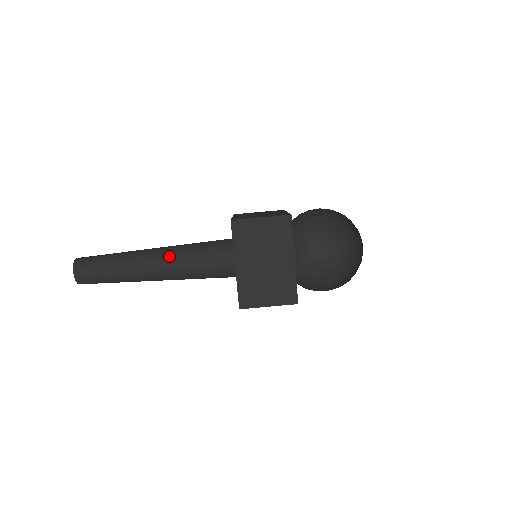
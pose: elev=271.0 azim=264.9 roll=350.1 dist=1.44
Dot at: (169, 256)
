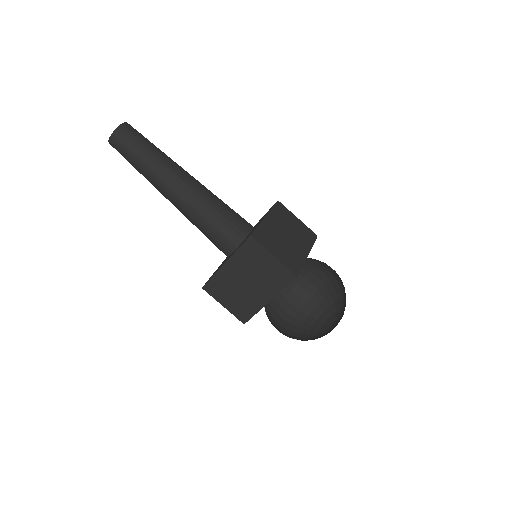
Dot at: (190, 198)
